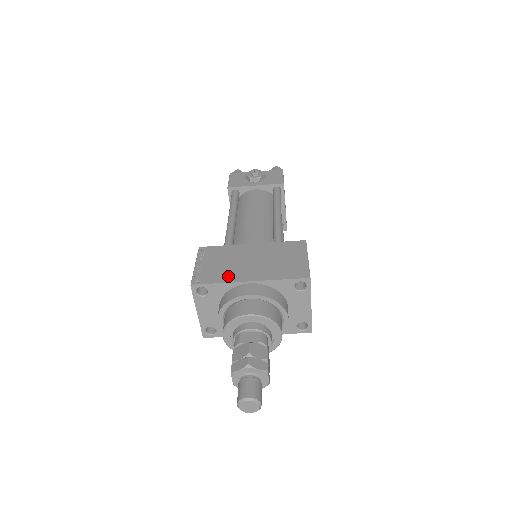
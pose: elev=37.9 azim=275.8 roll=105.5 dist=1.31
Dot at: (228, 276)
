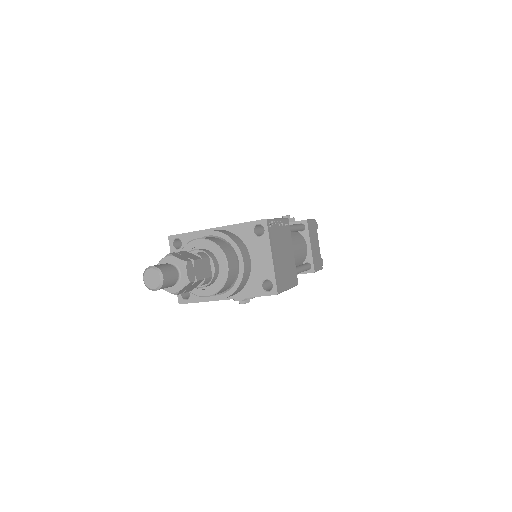
Dot at: occluded
